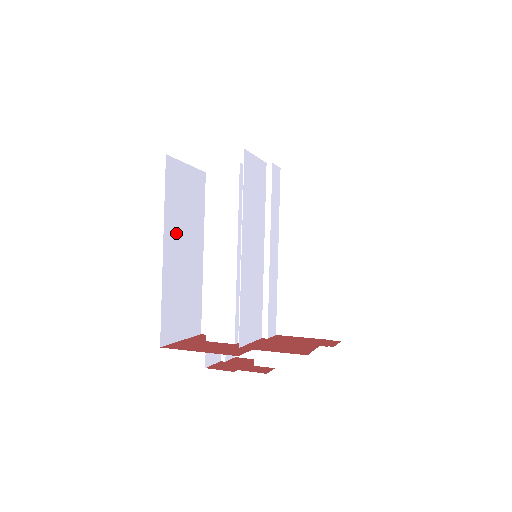
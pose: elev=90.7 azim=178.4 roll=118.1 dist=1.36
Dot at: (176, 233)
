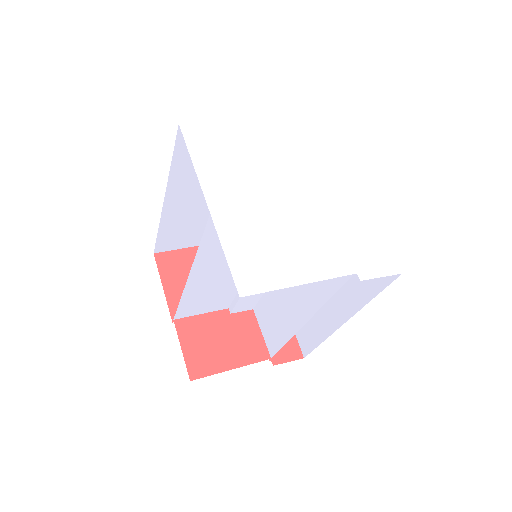
Dot at: (193, 184)
